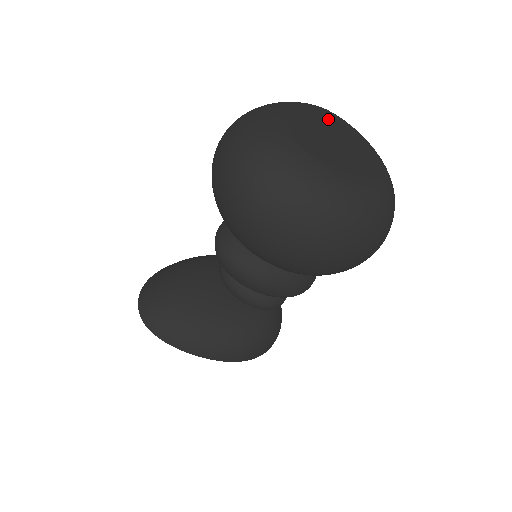
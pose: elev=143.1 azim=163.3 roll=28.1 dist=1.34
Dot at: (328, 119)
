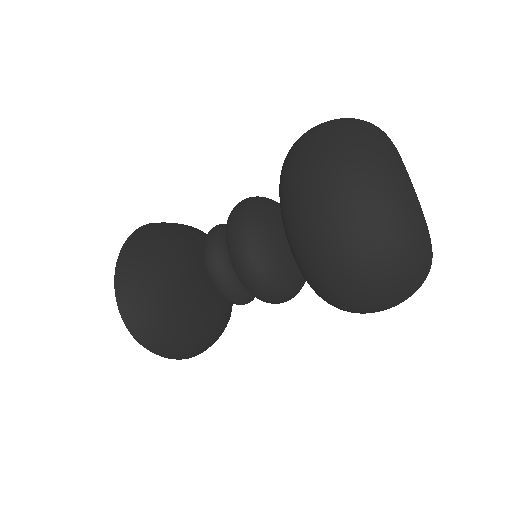
Dot at: occluded
